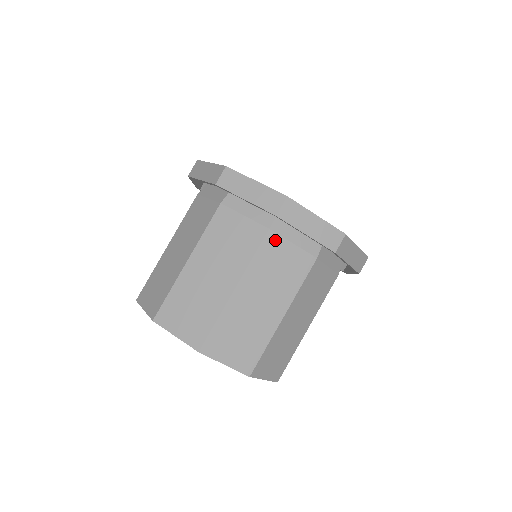
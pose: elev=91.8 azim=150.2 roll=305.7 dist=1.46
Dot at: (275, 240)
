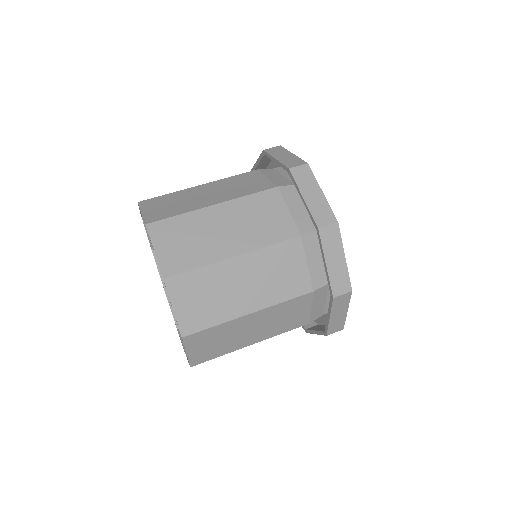
Dot at: (297, 248)
